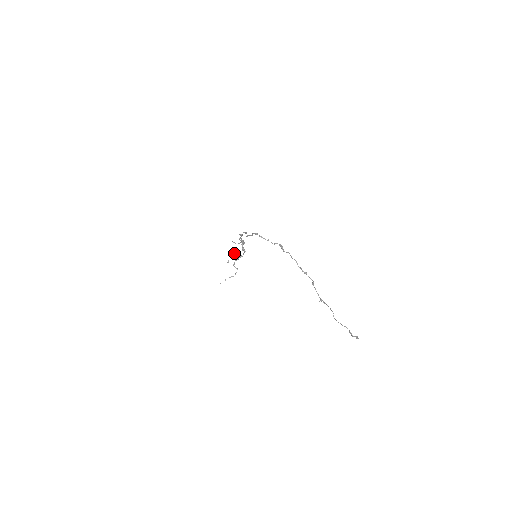
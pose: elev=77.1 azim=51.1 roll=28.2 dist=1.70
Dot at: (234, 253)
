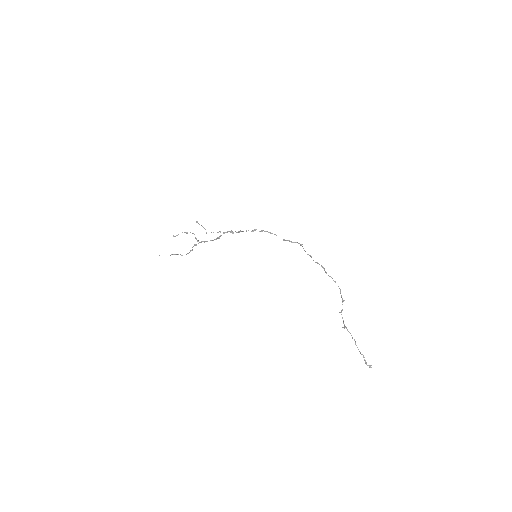
Dot at: occluded
